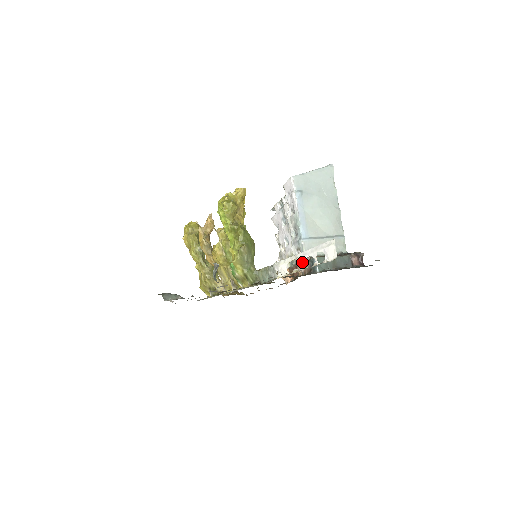
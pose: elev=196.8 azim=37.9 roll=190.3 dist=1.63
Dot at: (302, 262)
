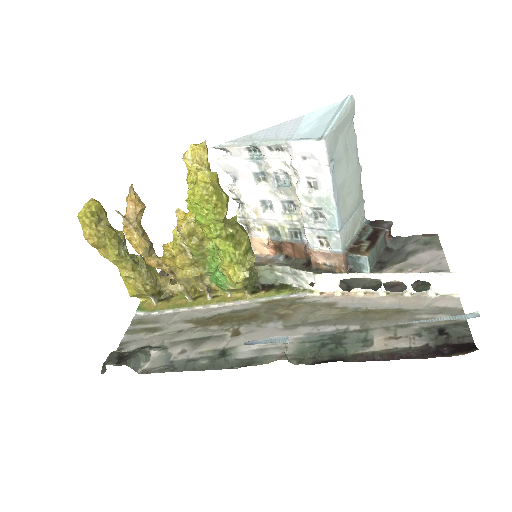
Dot at: (333, 257)
